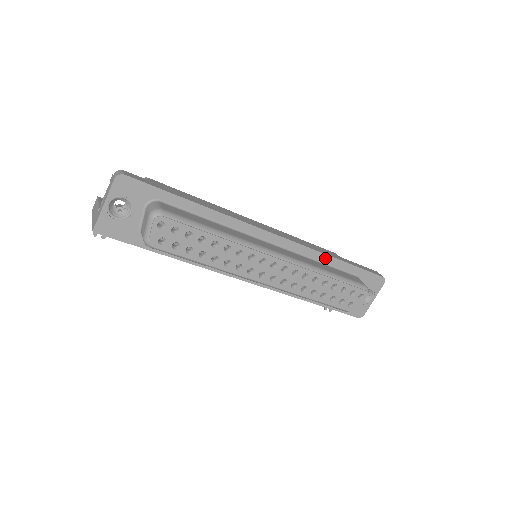
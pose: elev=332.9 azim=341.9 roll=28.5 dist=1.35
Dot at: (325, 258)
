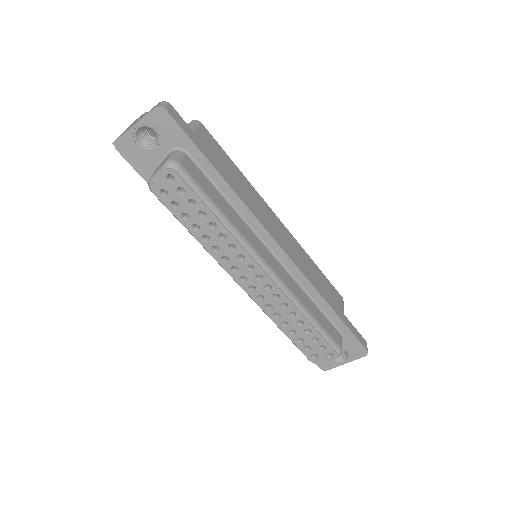
Dot at: (319, 299)
